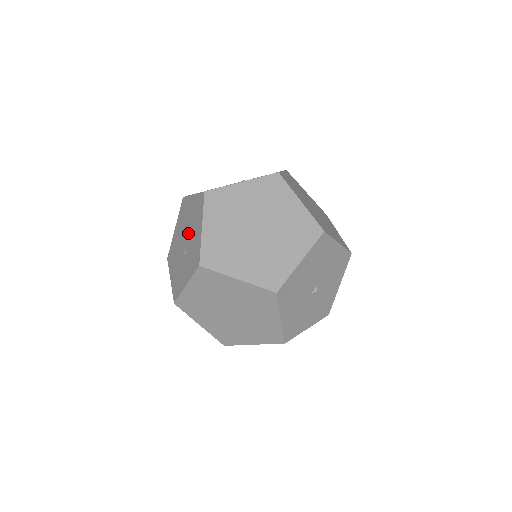
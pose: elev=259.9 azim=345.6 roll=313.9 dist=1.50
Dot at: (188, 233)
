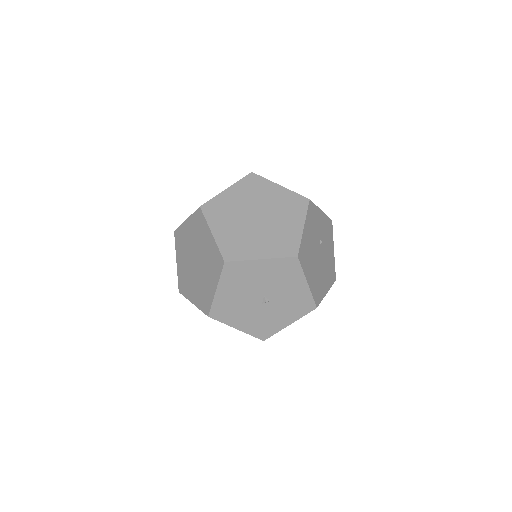
Dot at: occluded
